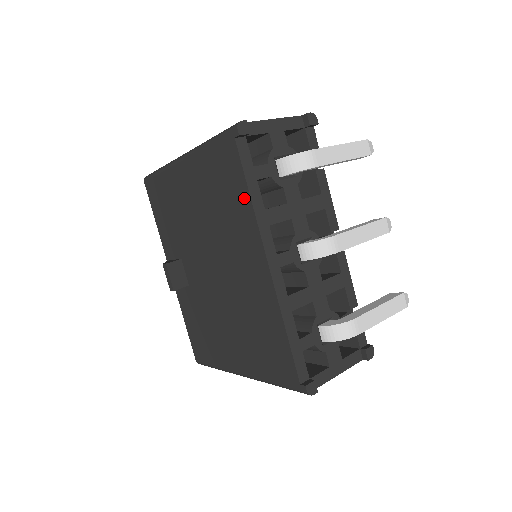
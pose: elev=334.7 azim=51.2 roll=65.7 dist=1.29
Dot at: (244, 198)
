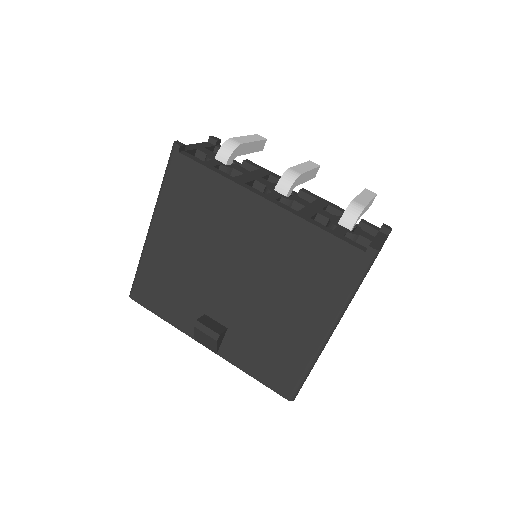
Dot at: (214, 181)
